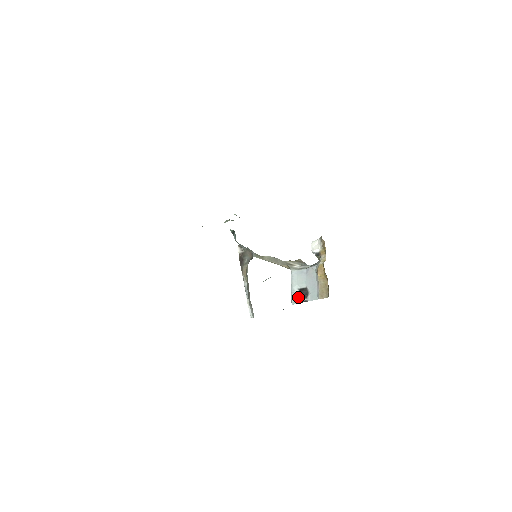
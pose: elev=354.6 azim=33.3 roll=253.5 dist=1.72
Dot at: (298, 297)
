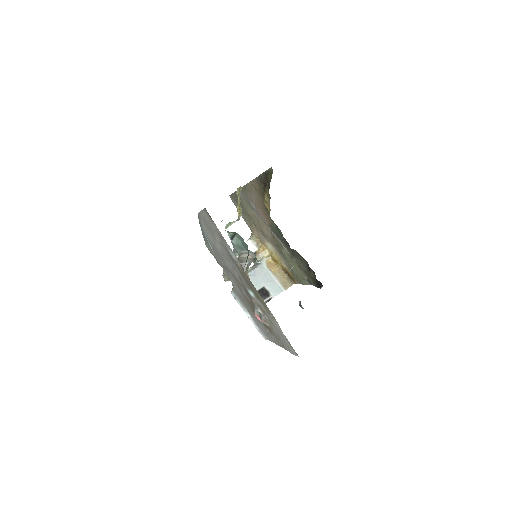
Dot at: occluded
